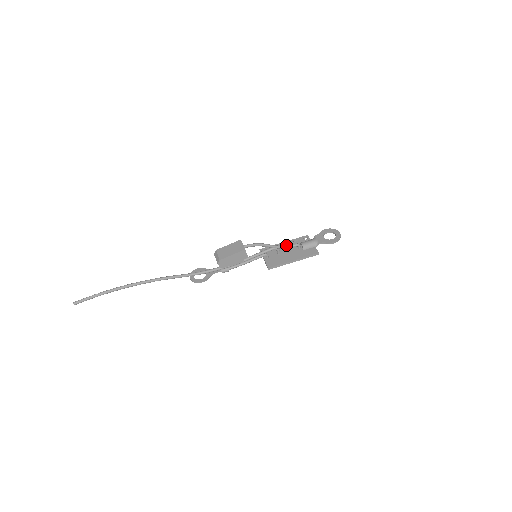
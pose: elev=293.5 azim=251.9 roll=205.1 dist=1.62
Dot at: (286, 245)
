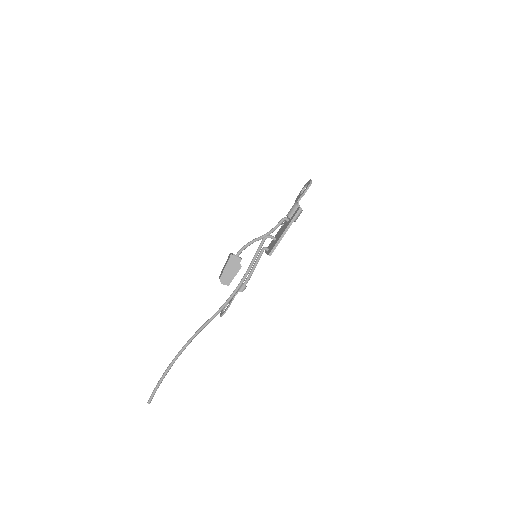
Dot at: occluded
